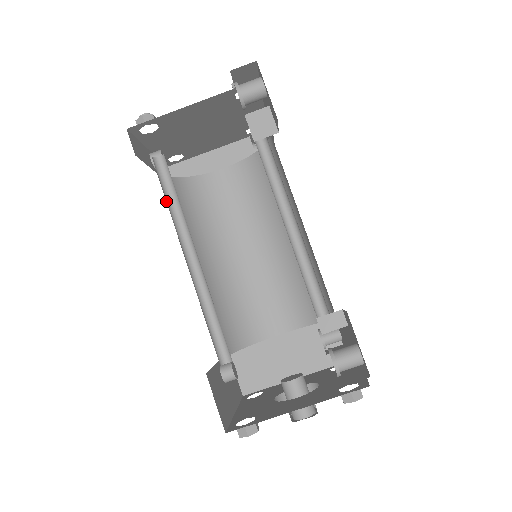
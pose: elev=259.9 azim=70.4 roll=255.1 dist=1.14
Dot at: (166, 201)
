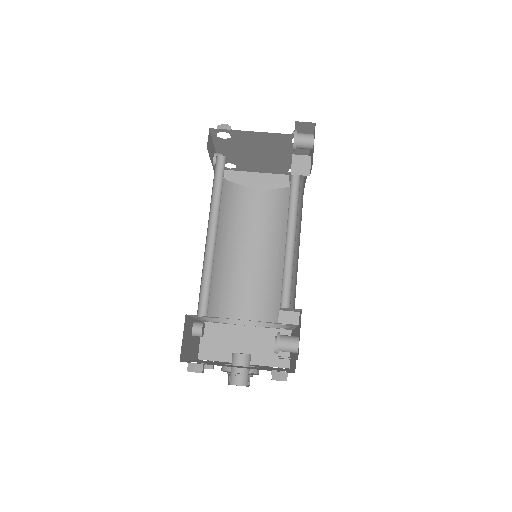
Dot at: (213, 187)
